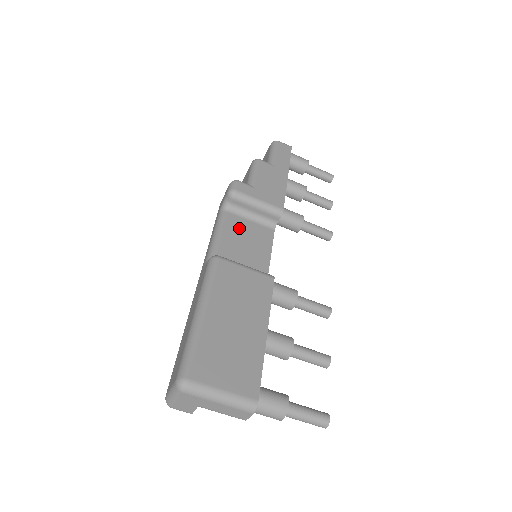
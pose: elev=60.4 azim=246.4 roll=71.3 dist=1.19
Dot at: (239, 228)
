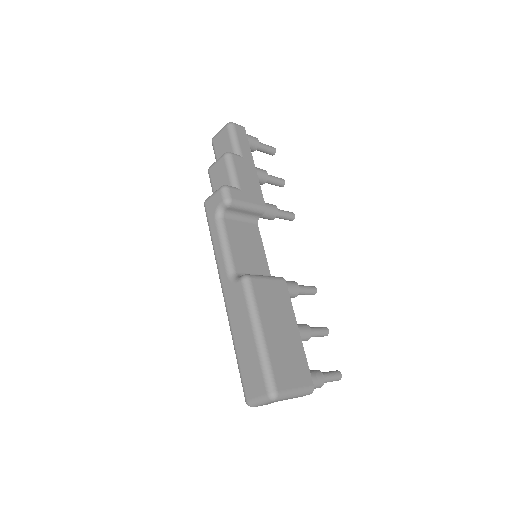
Dot at: (237, 233)
